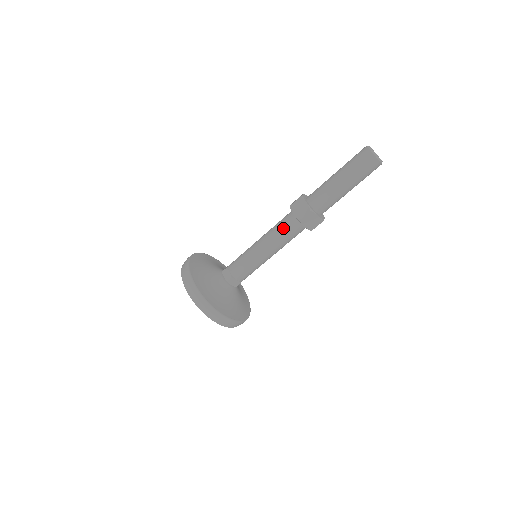
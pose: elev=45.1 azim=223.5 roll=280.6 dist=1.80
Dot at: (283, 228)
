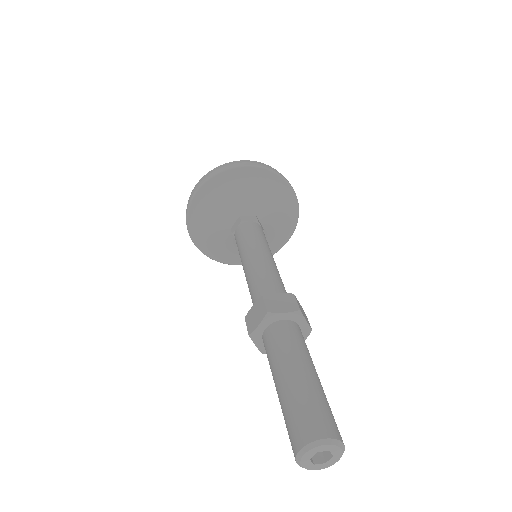
Dot at: occluded
